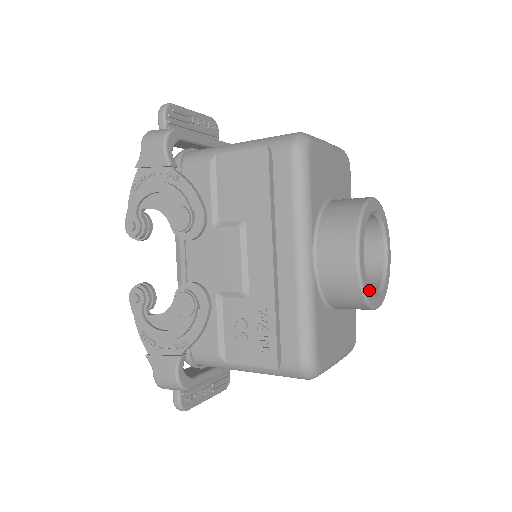
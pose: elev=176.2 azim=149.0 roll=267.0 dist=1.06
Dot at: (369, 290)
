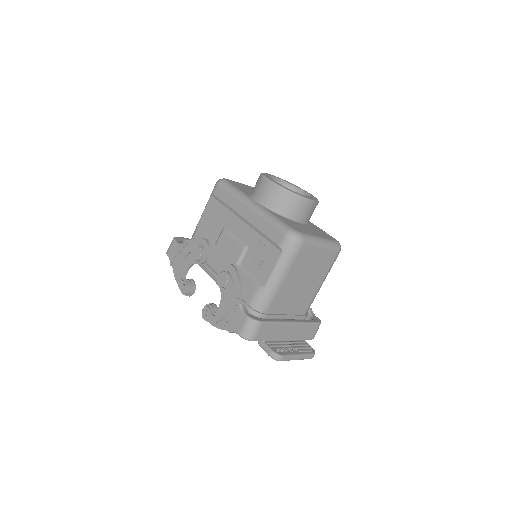
Dot at: occluded
